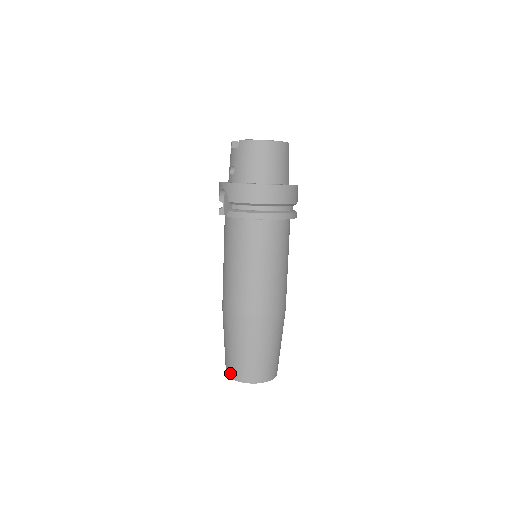
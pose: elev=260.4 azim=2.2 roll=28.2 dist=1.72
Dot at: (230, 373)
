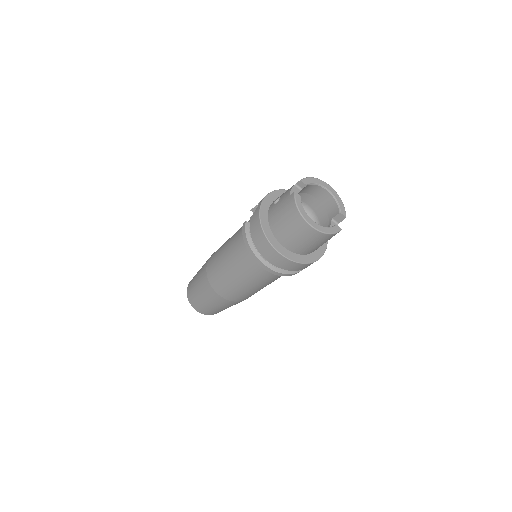
Dot at: (189, 284)
